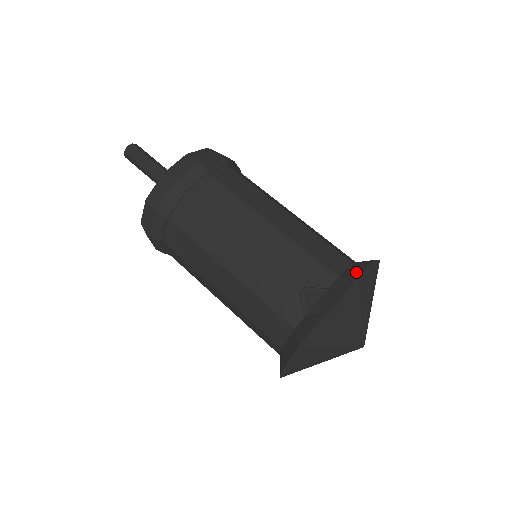
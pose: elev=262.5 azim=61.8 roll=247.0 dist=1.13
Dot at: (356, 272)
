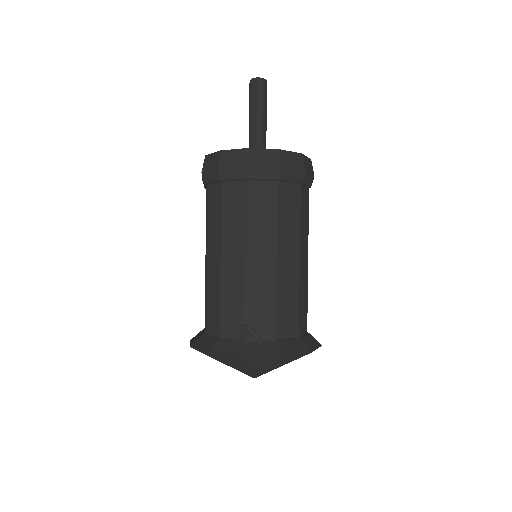
Dot at: (289, 350)
